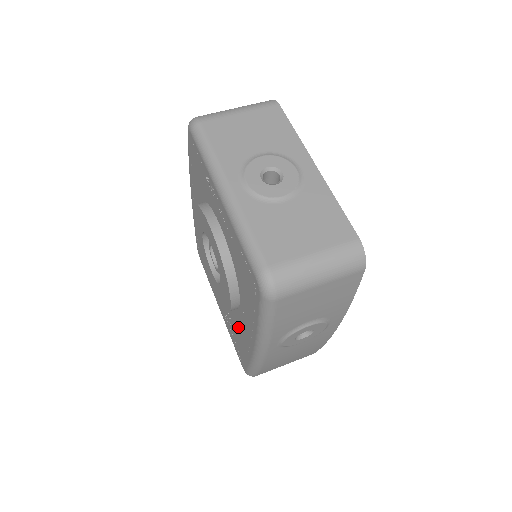
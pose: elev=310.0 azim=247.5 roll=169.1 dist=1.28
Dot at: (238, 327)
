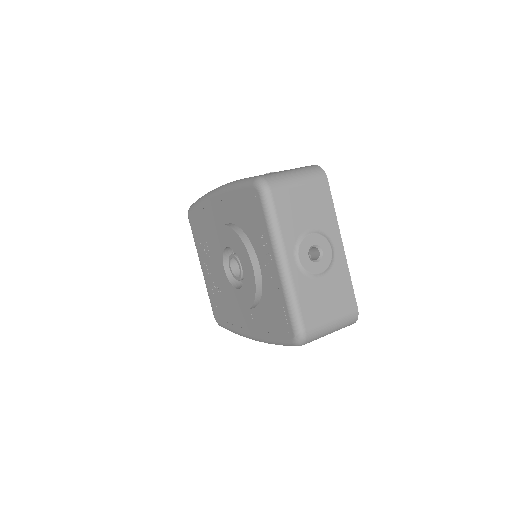
Dot at: (232, 307)
